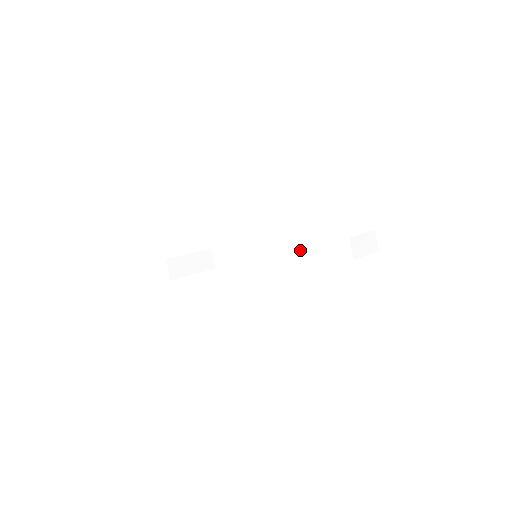
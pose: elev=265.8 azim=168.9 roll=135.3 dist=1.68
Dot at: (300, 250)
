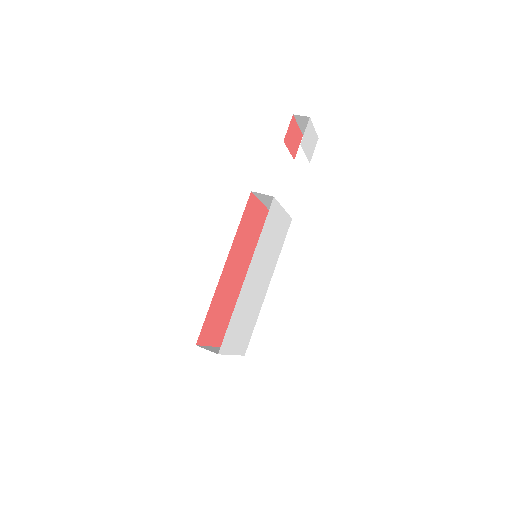
Dot at: occluded
